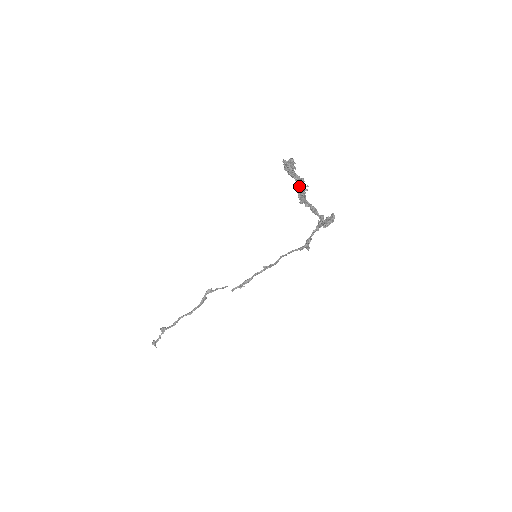
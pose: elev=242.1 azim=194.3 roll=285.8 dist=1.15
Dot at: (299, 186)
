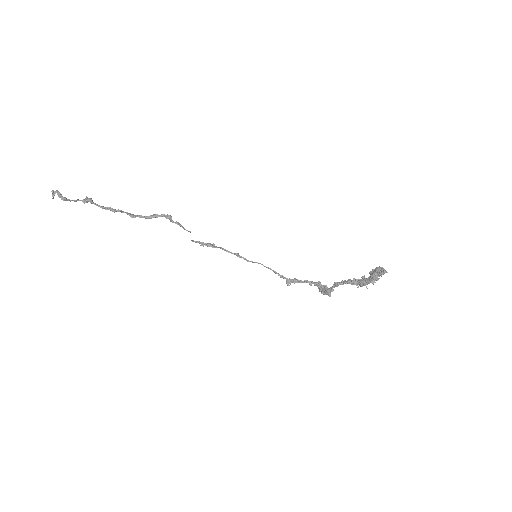
Dot at: (363, 282)
